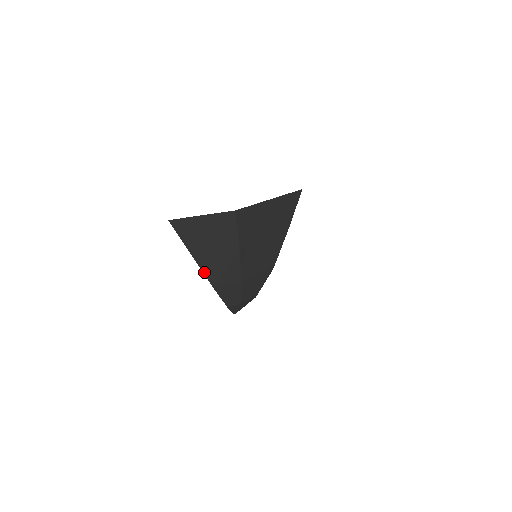
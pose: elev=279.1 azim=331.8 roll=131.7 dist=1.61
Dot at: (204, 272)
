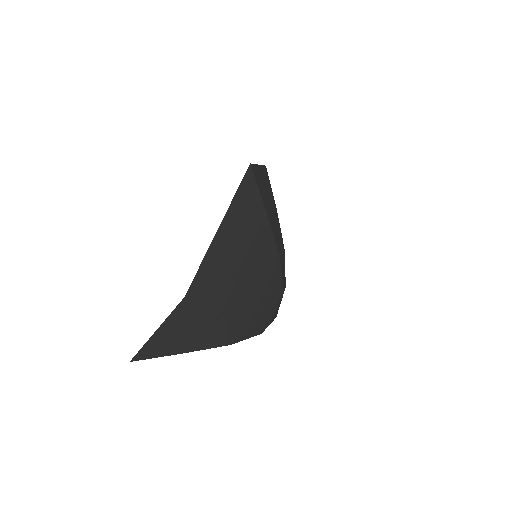
Dot at: (208, 348)
